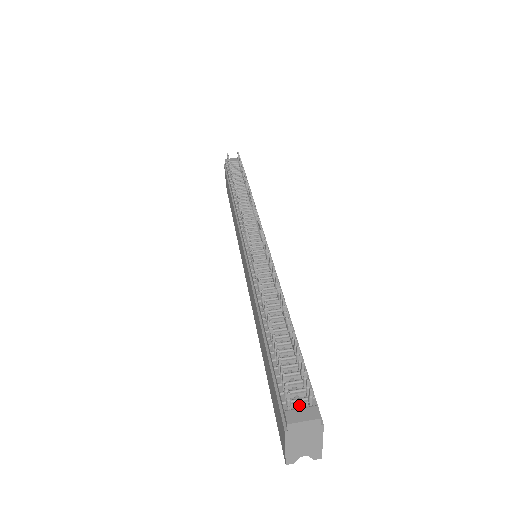
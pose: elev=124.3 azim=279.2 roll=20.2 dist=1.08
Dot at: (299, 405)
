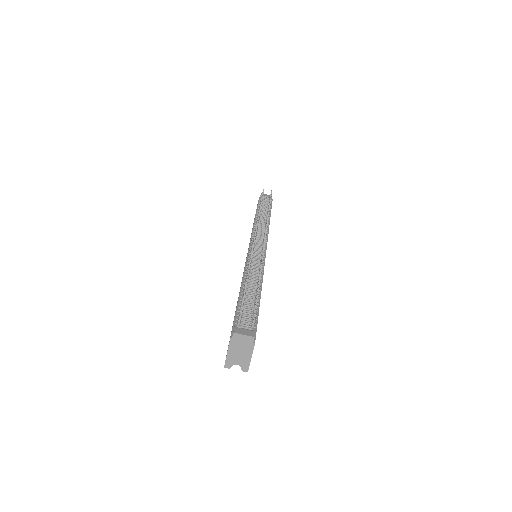
Dot at: (245, 328)
